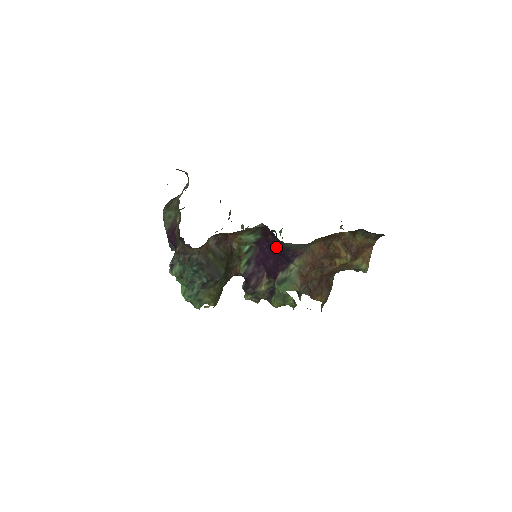
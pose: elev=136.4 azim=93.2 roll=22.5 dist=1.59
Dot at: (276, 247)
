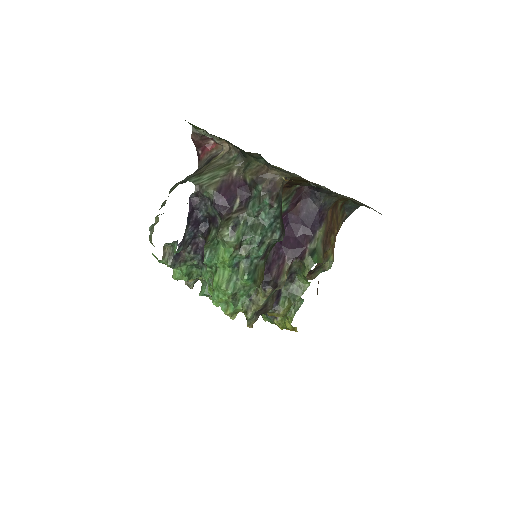
Dot at: (302, 217)
